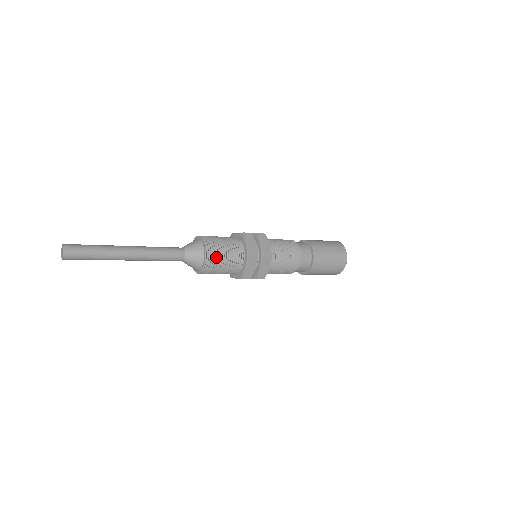
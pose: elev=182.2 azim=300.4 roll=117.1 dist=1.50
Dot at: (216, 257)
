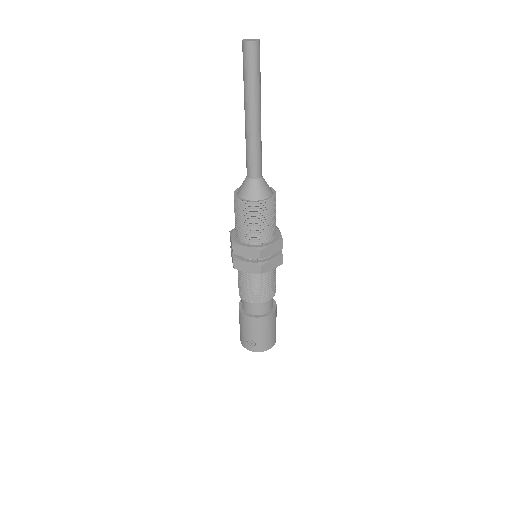
Dot at: occluded
